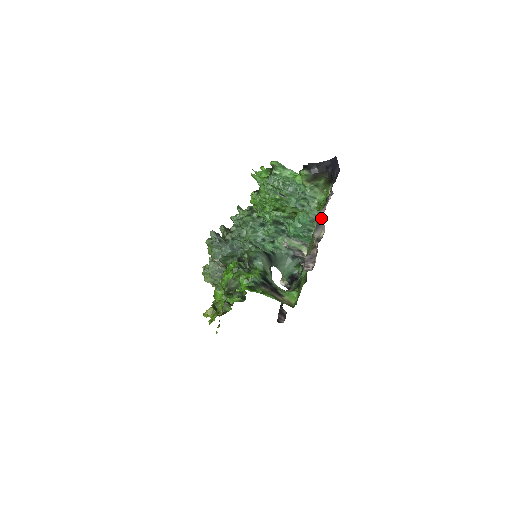
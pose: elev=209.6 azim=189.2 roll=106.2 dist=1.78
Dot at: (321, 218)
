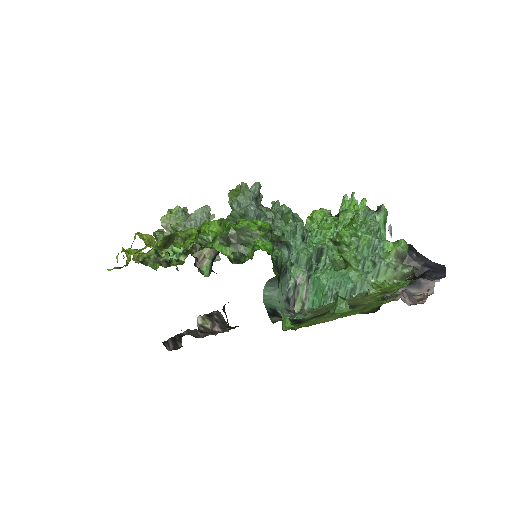
Dot at: (428, 282)
